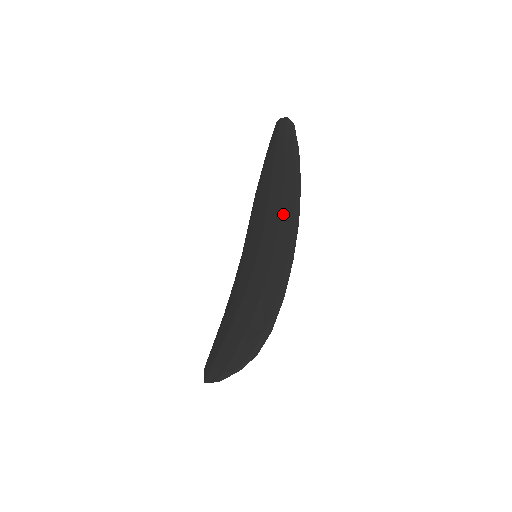
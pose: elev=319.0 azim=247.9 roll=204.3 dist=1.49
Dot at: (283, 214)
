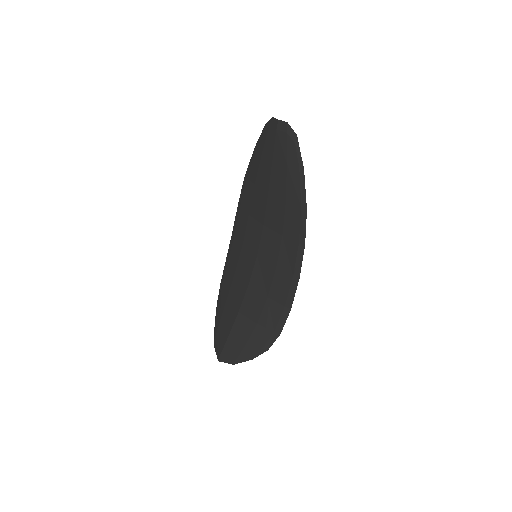
Dot at: (286, 230)
